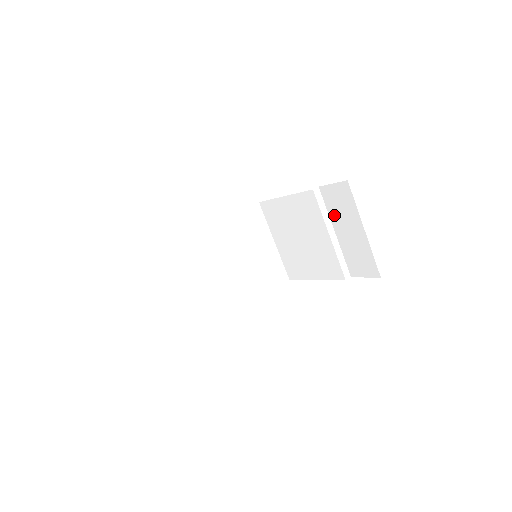
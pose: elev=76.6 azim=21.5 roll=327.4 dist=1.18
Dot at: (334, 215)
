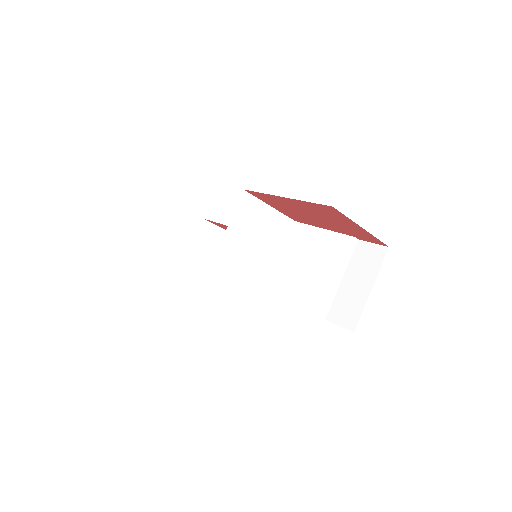
Dot at: (353, 266)
